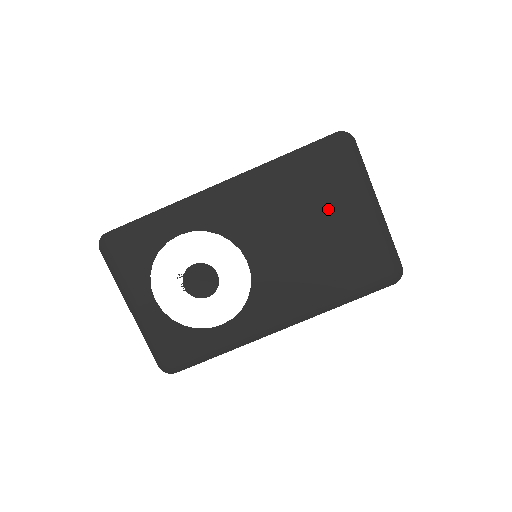
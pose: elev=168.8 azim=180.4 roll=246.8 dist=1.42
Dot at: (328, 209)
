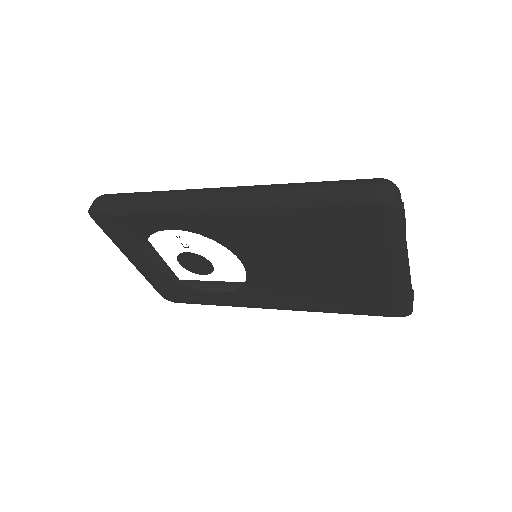
Dot at: (342, 255)
